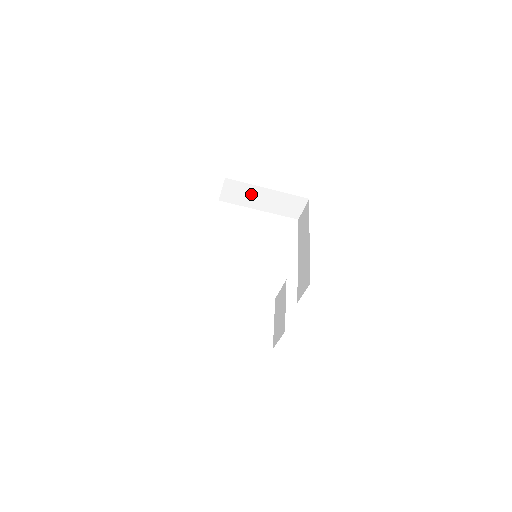
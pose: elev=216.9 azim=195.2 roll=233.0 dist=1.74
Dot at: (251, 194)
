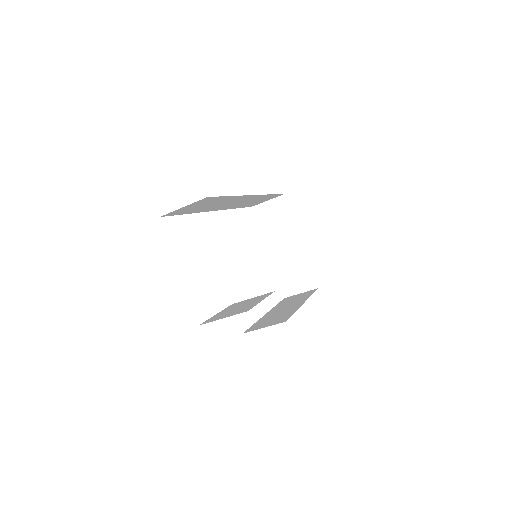
Dot at: (283, 231)
